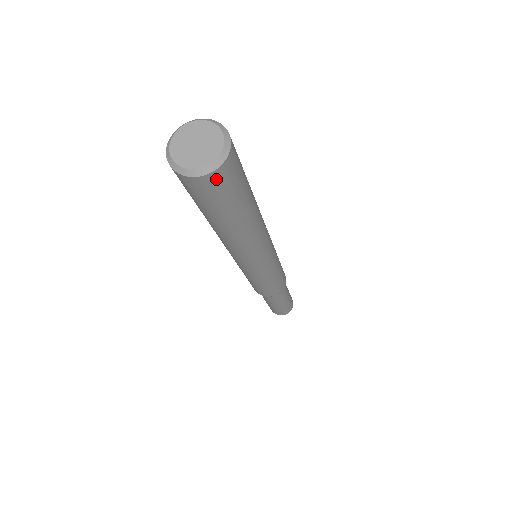
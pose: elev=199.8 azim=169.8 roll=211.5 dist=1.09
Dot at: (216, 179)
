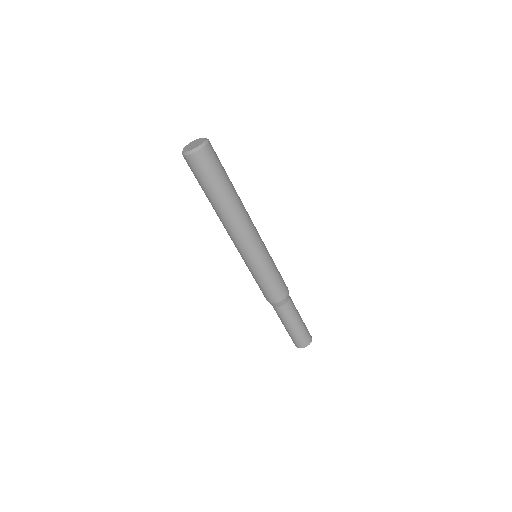
Dot at: (211, 147)
